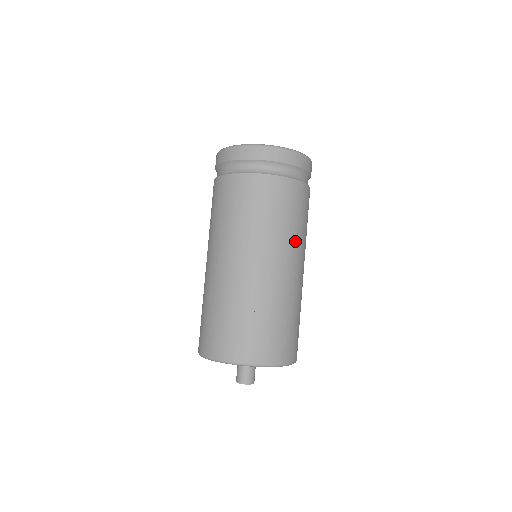
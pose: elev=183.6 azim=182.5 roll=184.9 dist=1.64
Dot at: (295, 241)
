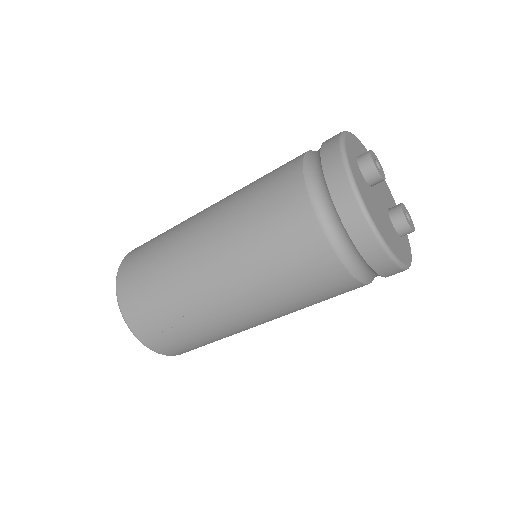
Dot at: (292, 312)
